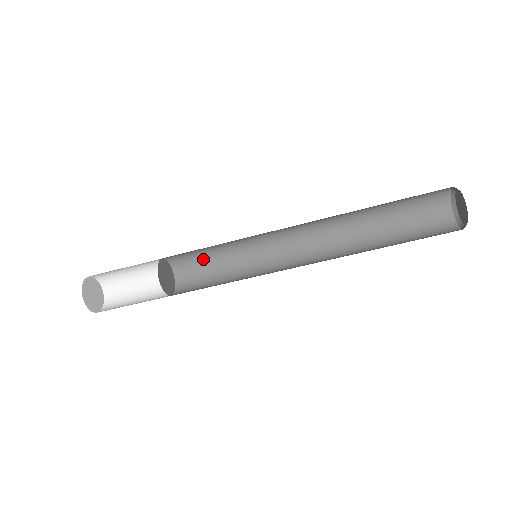
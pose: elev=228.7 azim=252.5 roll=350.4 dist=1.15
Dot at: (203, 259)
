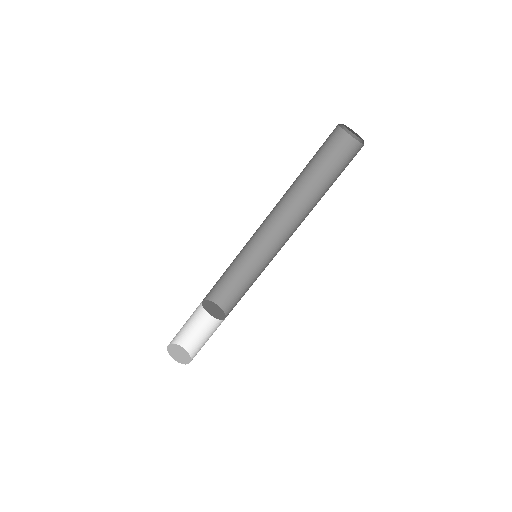
Dot at: (224, 281)
